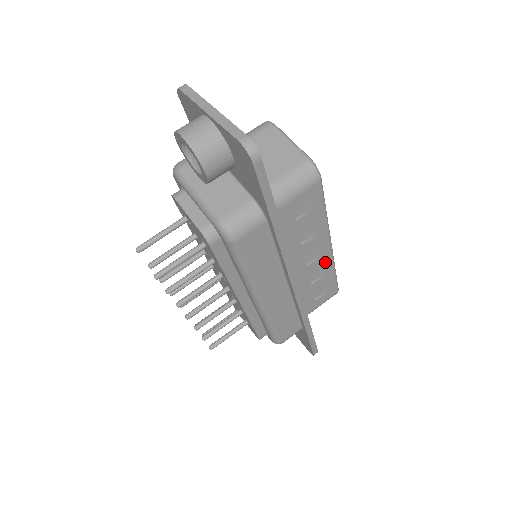
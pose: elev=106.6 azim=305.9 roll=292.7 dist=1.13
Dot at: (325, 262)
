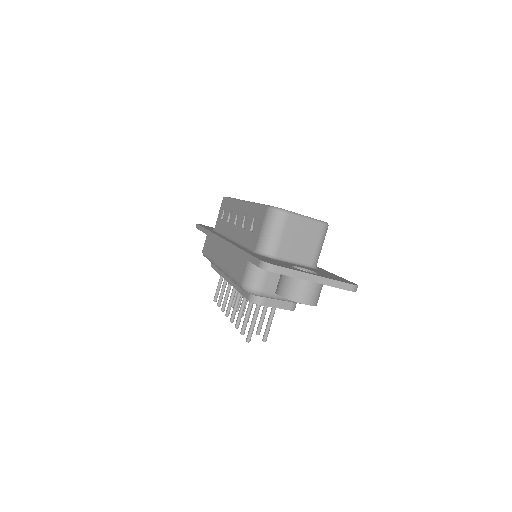
Dot at: occluded
